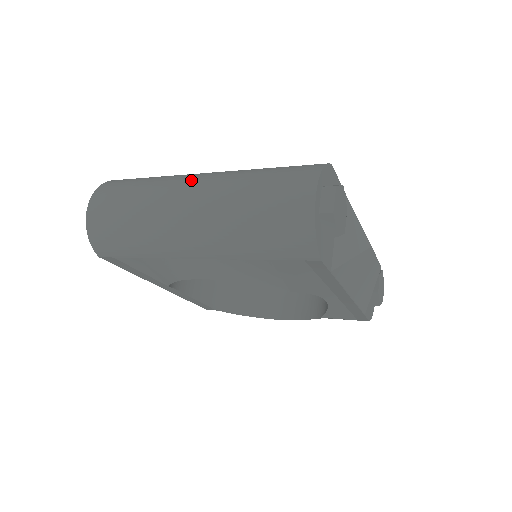
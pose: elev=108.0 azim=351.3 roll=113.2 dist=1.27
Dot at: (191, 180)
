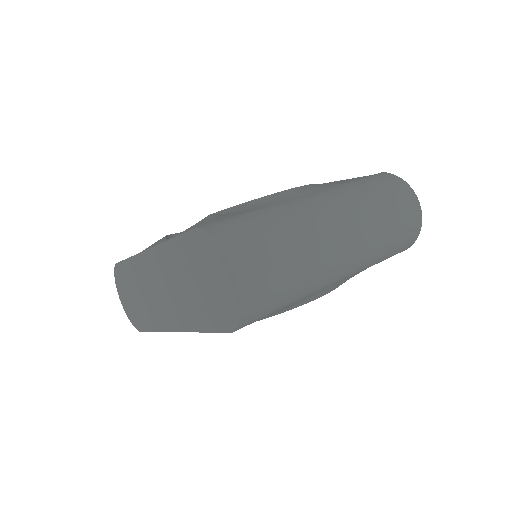
Dot at: (326, 212)
